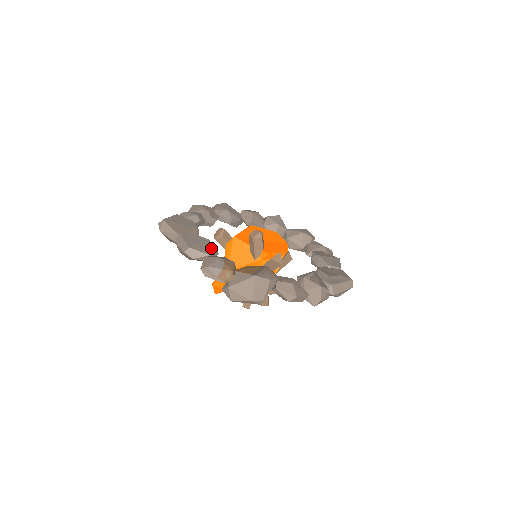
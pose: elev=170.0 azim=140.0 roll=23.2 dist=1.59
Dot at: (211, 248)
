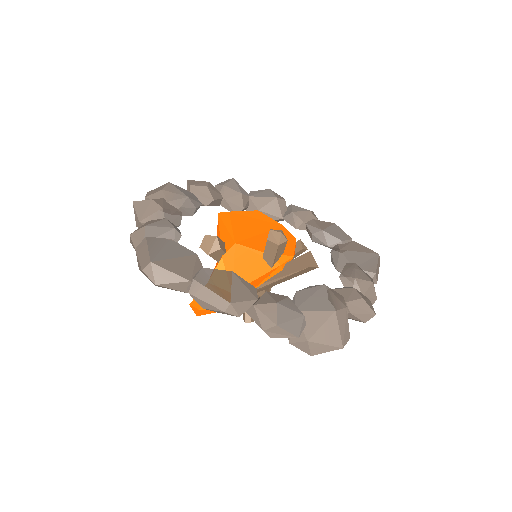
Dot at: (246, 286)
